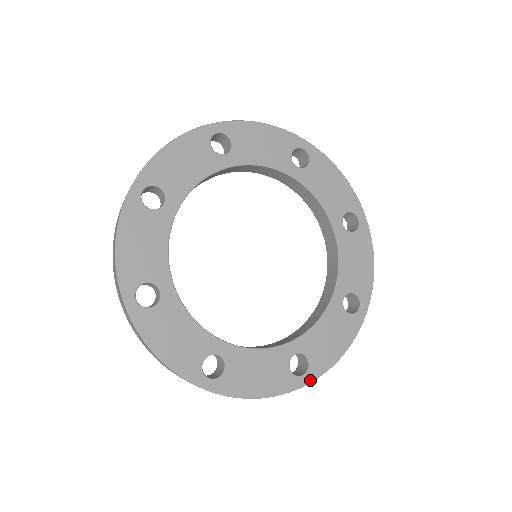
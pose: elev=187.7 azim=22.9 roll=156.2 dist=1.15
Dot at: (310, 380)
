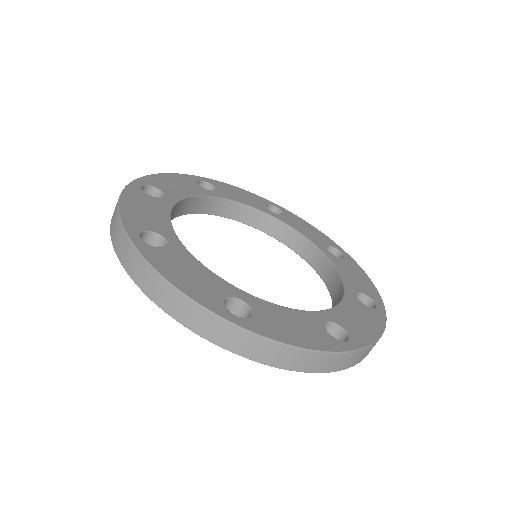
Dot at: (240, 324)
